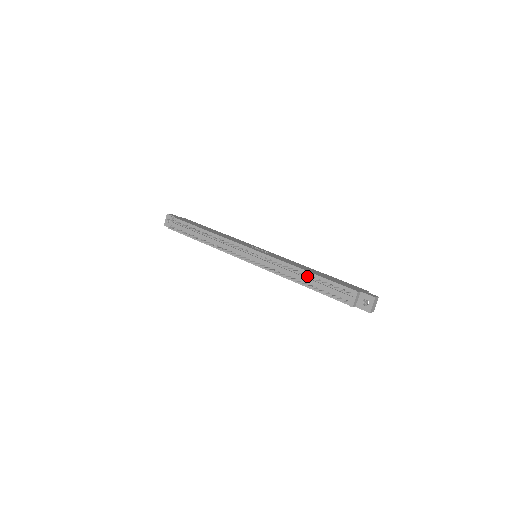
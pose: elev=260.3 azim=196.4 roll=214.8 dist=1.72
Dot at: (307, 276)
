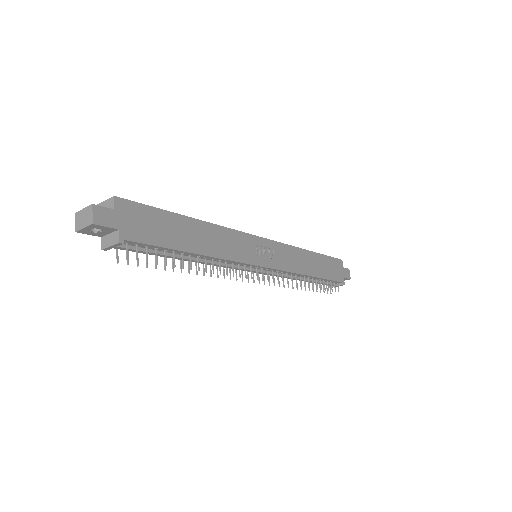
Dot at: (311, 279)
